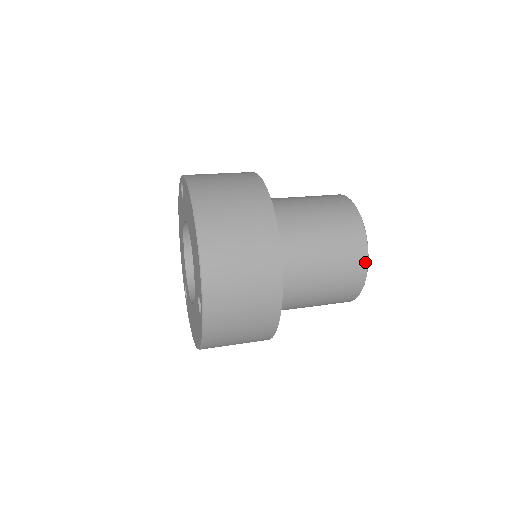
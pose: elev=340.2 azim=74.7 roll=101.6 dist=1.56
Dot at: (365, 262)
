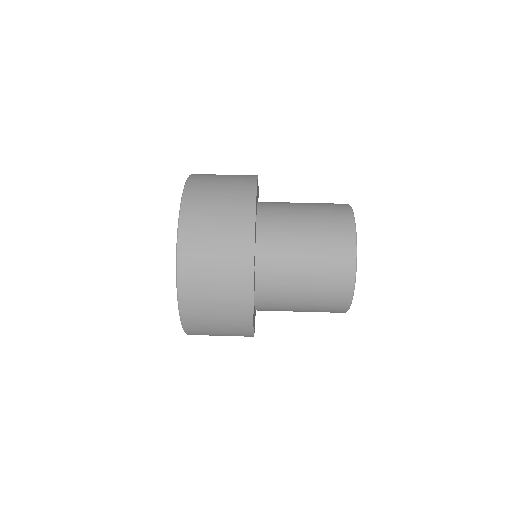
Dot at: (353, 249)
